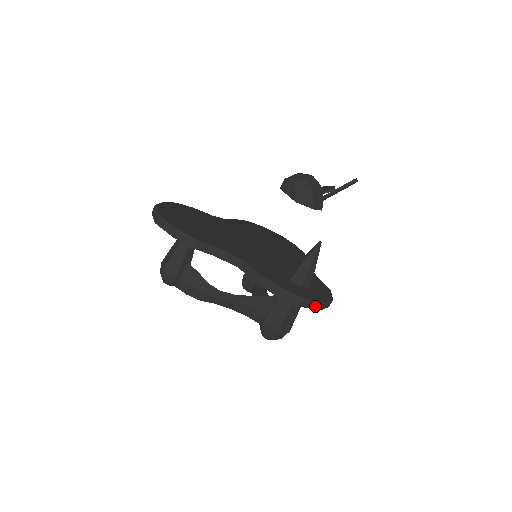
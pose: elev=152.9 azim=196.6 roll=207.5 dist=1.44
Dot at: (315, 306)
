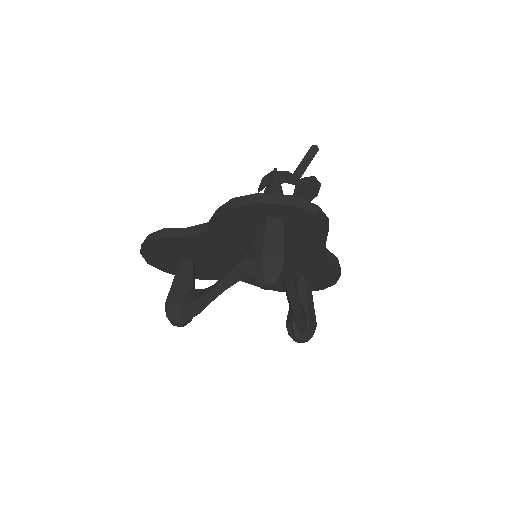
Dot at: (282, 201)
